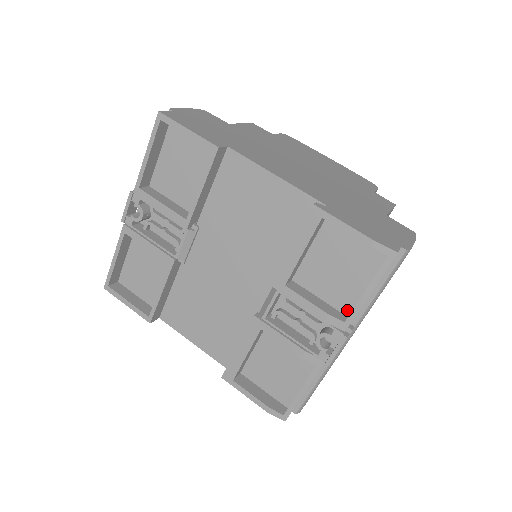
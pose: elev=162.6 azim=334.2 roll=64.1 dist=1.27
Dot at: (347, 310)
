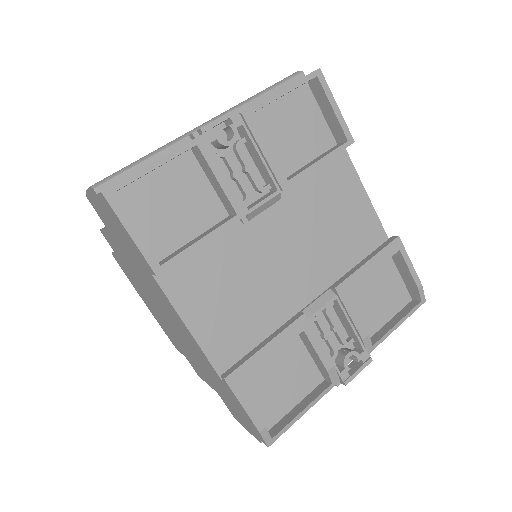
Dot at: occluded
